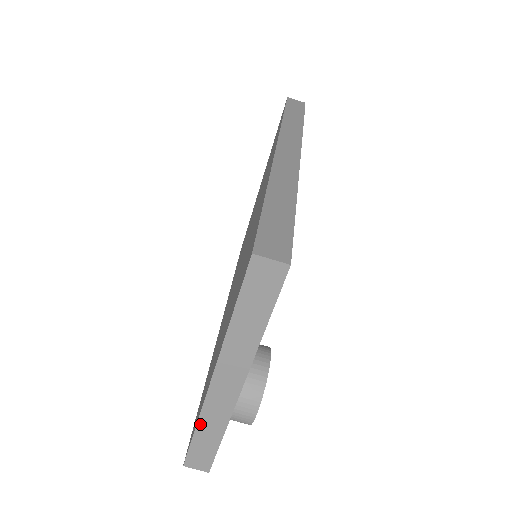
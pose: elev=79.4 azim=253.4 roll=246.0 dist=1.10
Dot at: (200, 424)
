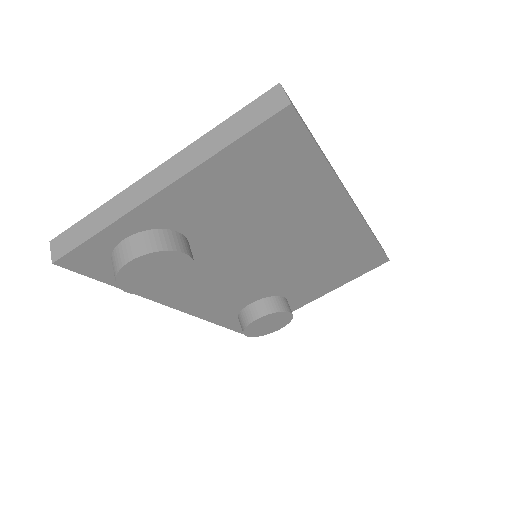
Dot at: (106, 205)
